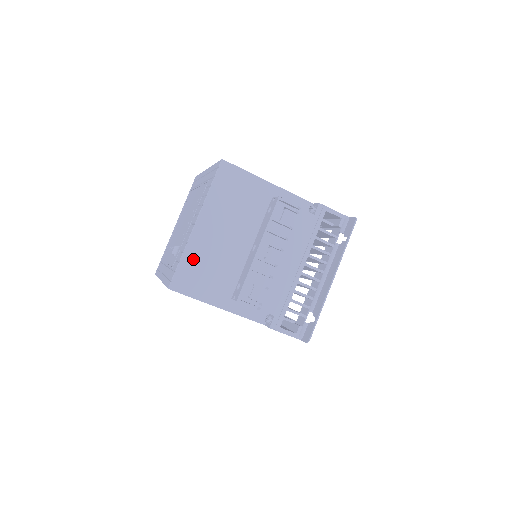
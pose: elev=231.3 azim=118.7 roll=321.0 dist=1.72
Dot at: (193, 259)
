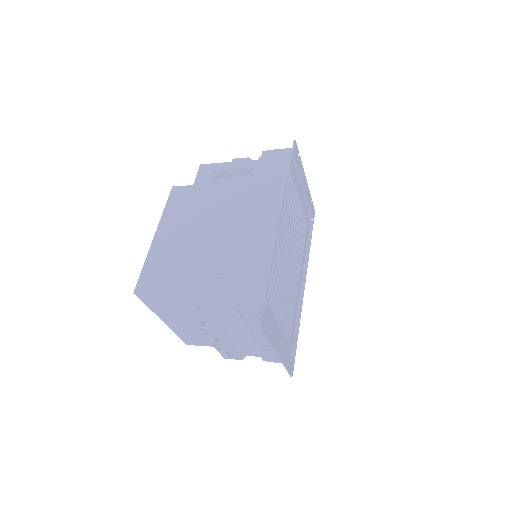
Dot at: (183, 334)
